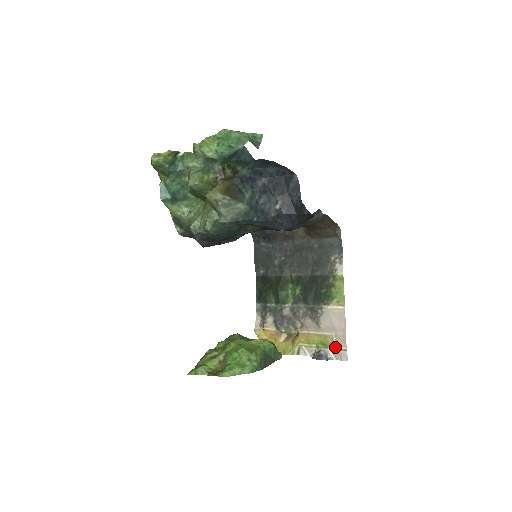
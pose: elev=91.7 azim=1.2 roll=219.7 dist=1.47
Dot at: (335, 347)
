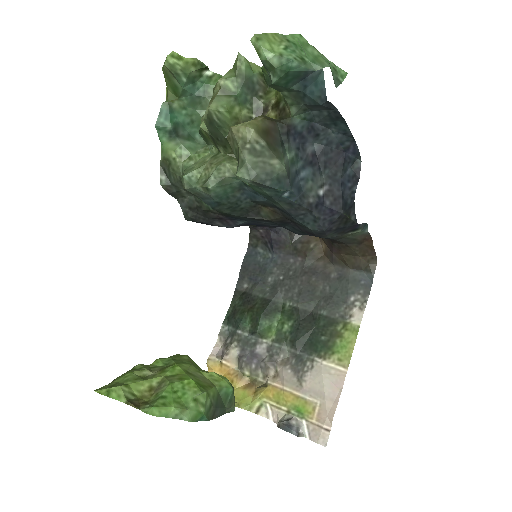
Dot at: (314, 421)
